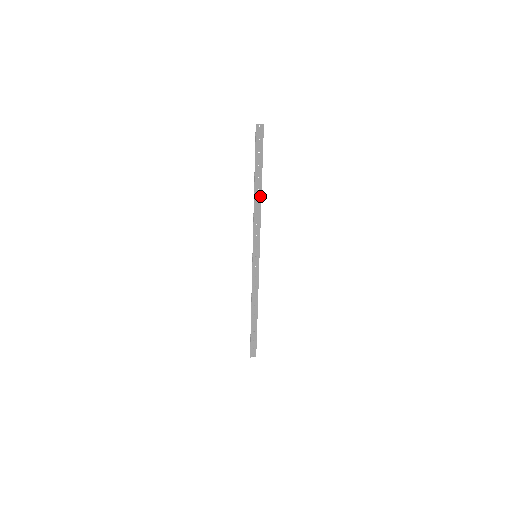
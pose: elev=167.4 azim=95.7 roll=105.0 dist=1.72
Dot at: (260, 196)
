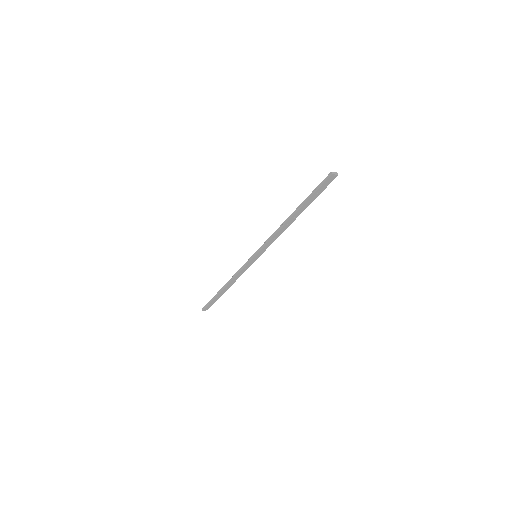
Dot at: (292, 221)
